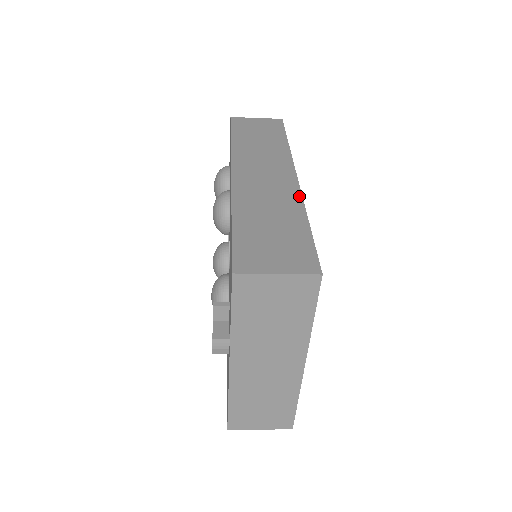
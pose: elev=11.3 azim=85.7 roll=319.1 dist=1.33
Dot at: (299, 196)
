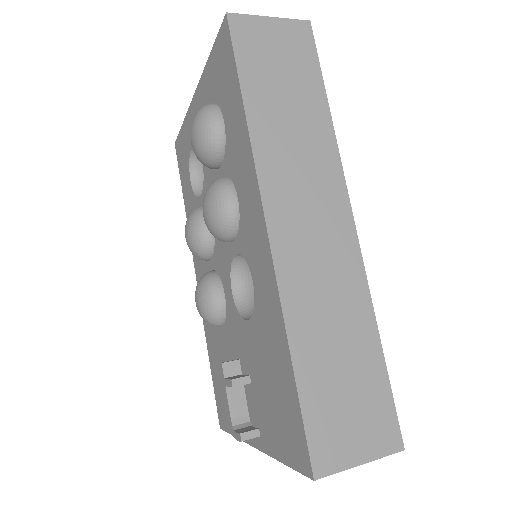
Dot at: (363, 278)
